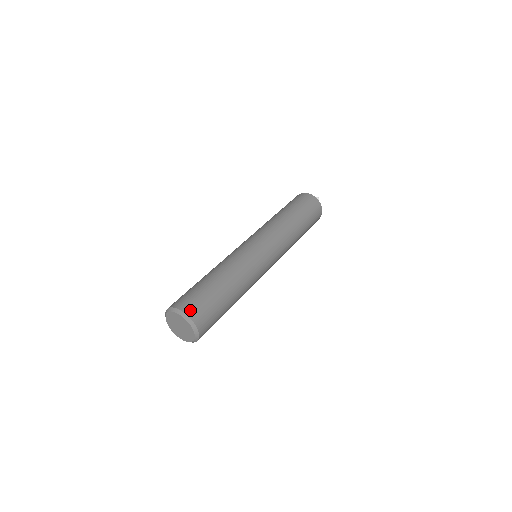
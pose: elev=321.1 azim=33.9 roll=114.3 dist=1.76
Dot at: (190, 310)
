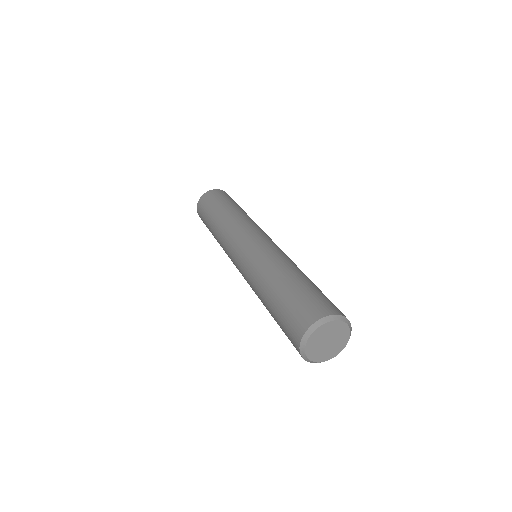
Dot at: (310, 318)
